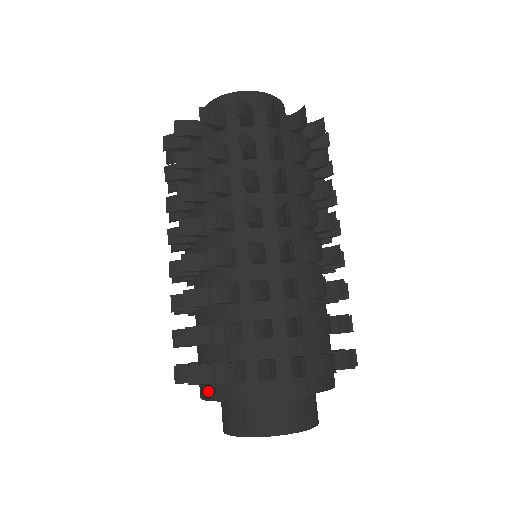
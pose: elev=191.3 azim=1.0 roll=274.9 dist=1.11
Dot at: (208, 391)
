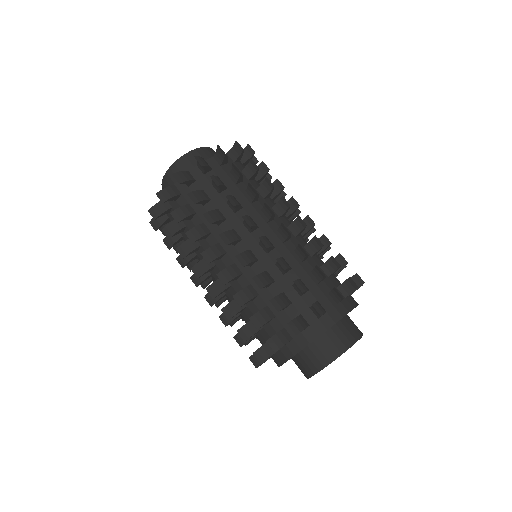
Dot at: (275, 362)
